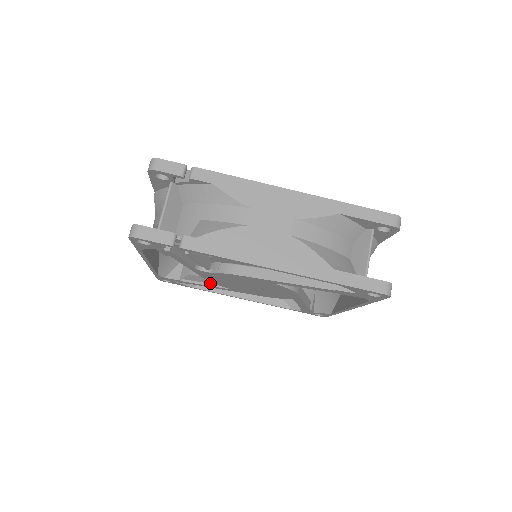
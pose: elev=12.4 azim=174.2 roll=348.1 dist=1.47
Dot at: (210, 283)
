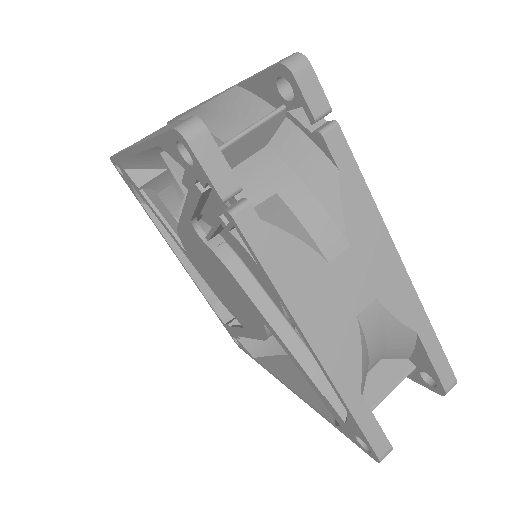
Dot at: (170, 225)
